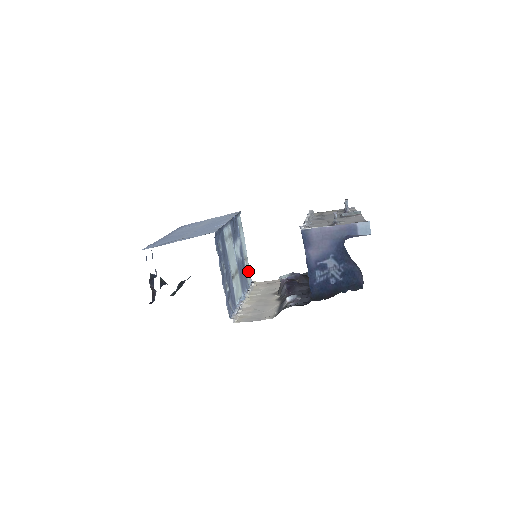
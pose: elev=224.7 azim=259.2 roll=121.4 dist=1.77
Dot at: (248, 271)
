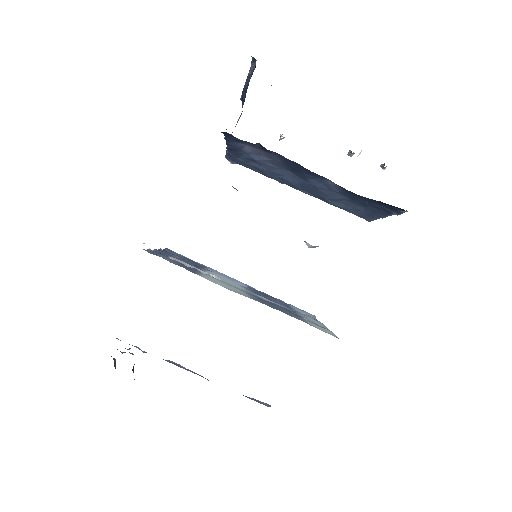
Dot at: (324, 330)
